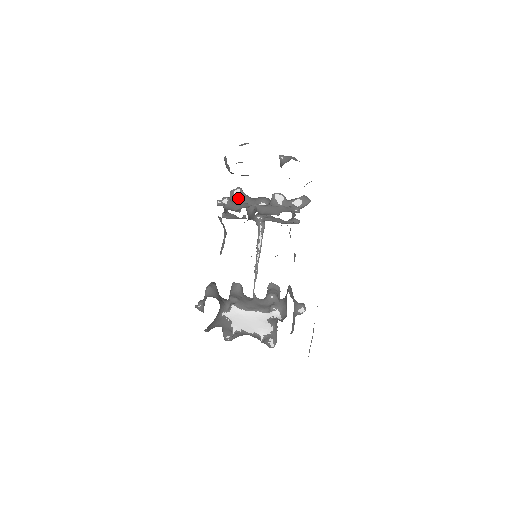
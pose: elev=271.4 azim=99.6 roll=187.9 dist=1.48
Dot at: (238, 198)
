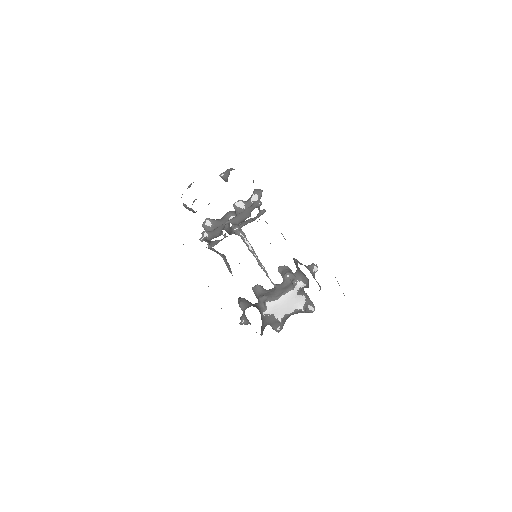
Dot at: (212, 226)
